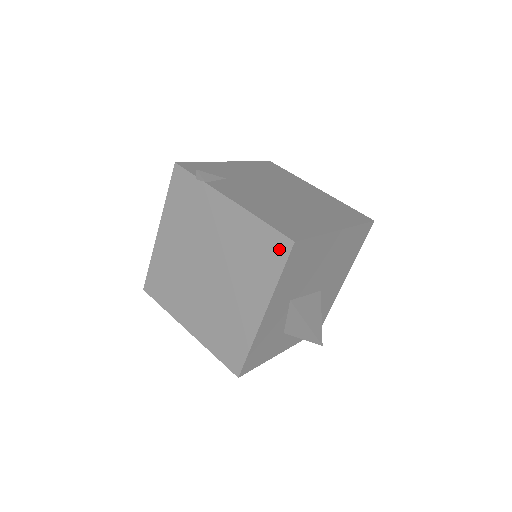
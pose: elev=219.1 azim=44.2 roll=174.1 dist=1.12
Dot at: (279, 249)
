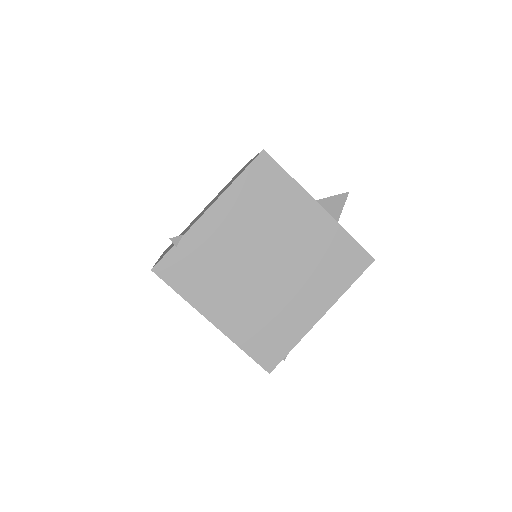
Dot at: (266, 168)
